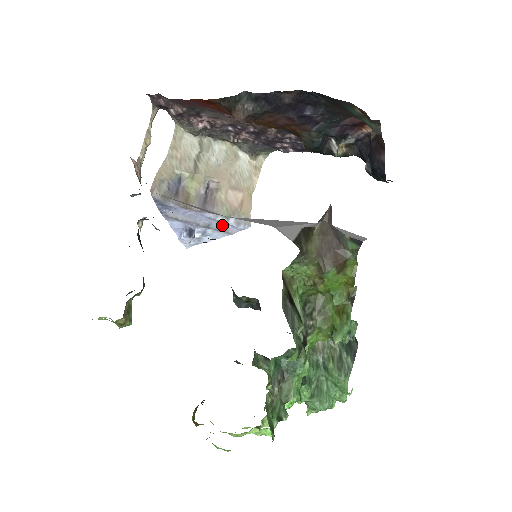
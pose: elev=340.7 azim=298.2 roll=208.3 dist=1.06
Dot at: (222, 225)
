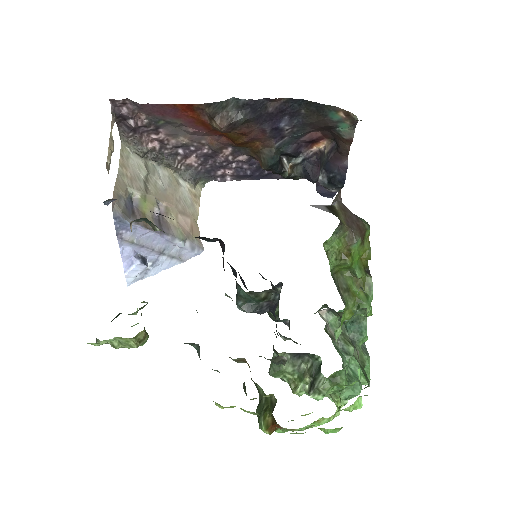
Dot at: (177, 250)
